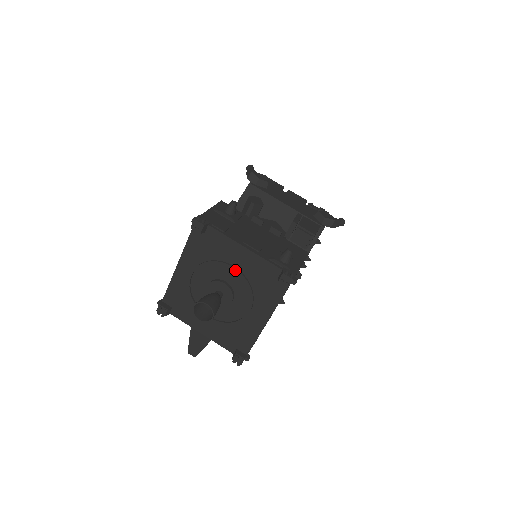
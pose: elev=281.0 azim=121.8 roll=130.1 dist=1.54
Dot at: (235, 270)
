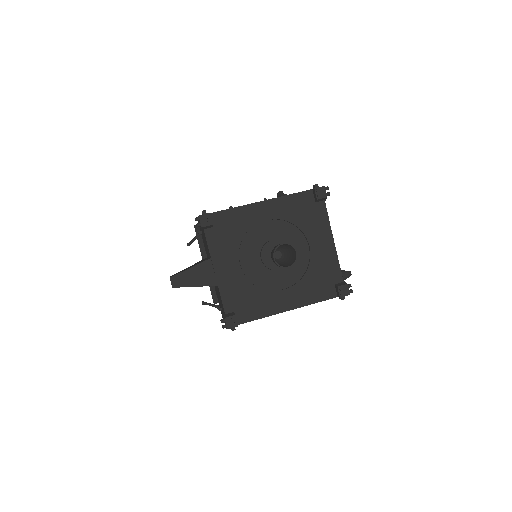
Dot at: (308, 249)
